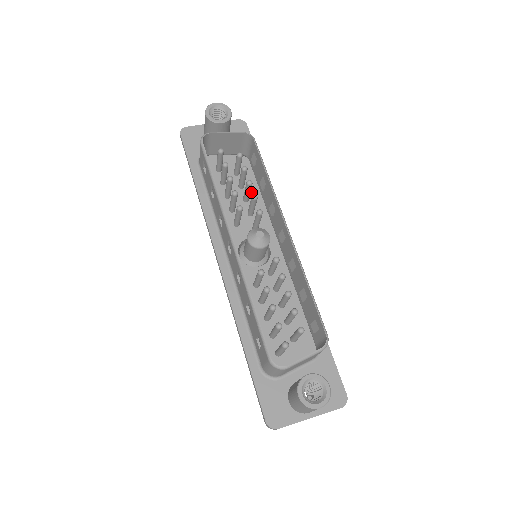
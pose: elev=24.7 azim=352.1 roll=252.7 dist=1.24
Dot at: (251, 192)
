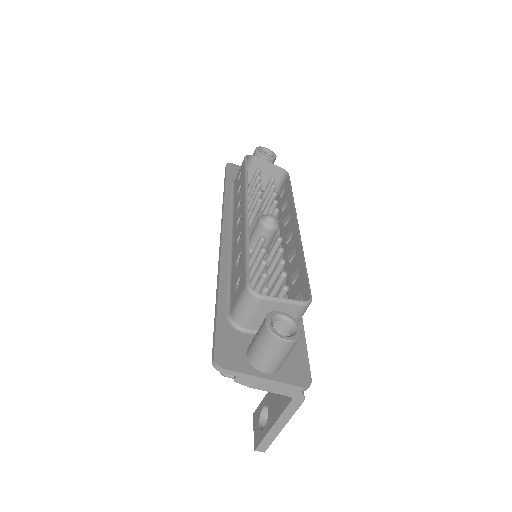
Dot at: occluded
